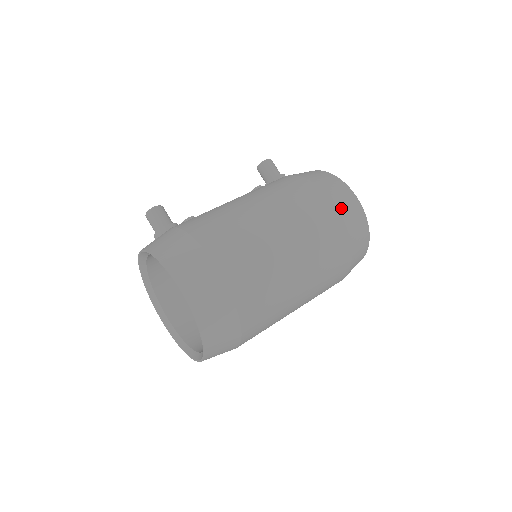
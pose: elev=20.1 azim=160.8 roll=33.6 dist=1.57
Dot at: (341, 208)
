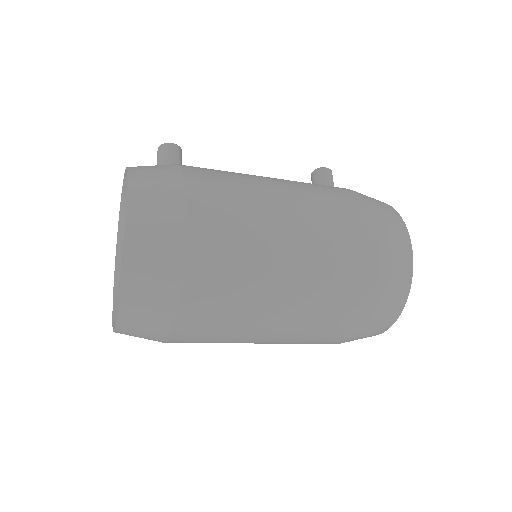
Dot at: (384, 240)
